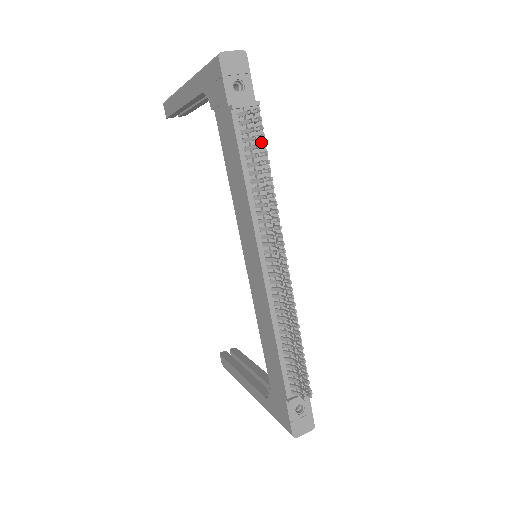
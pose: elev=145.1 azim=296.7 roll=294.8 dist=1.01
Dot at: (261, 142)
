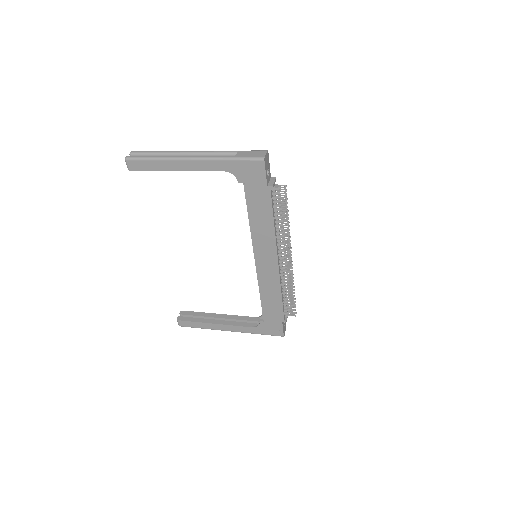
Dot at: occluded
